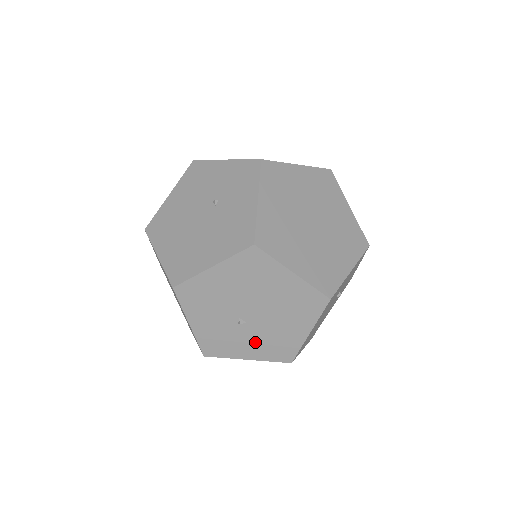
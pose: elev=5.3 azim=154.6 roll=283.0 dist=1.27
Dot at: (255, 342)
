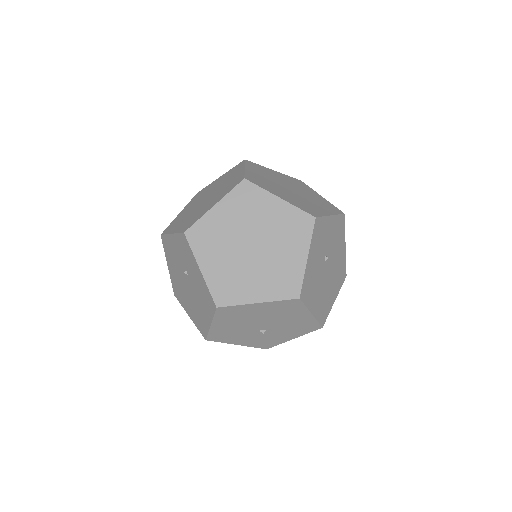
Dot at: (285, 332)
